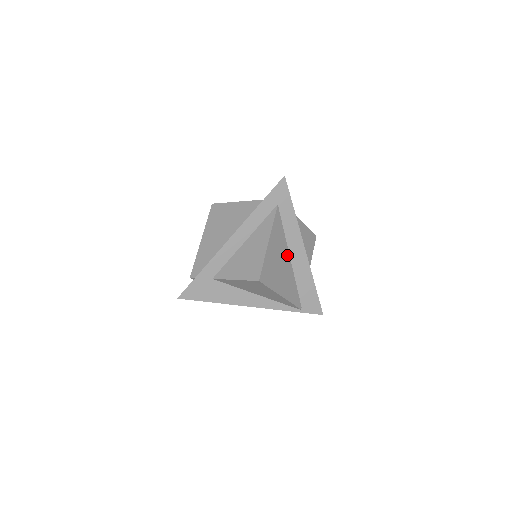
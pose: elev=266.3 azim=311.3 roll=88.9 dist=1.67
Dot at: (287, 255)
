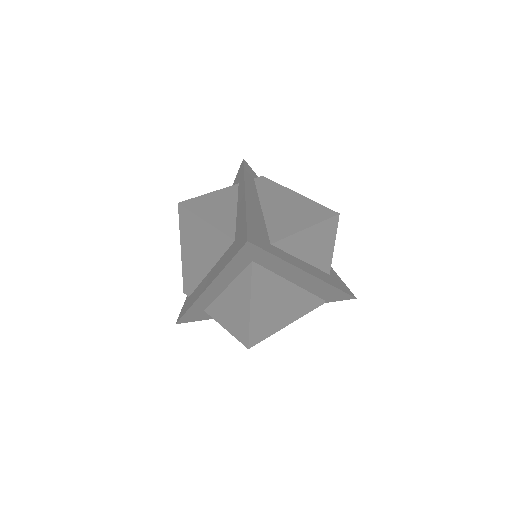
Dot at: (287, 286)
